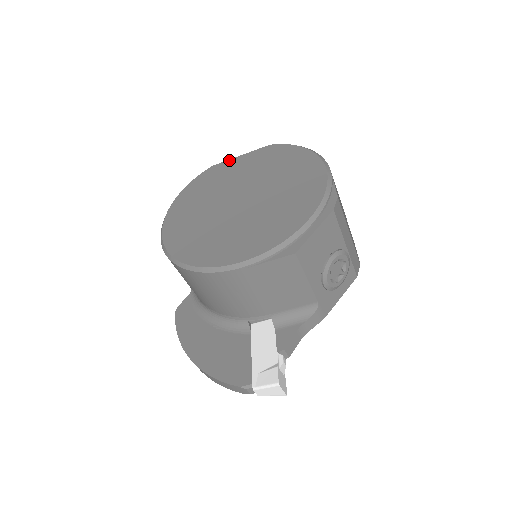
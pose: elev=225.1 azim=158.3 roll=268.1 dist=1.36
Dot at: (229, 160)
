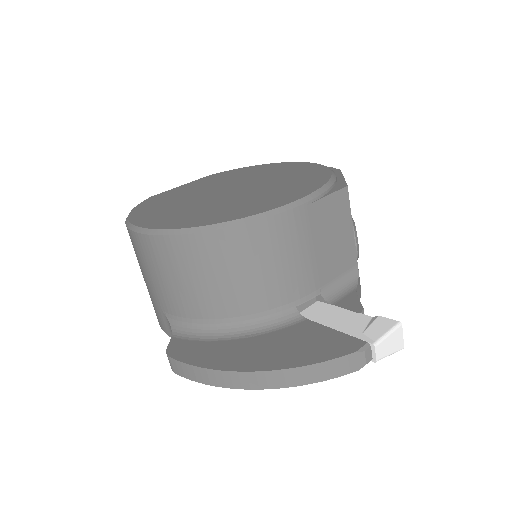
Dot at: (171, 189)
